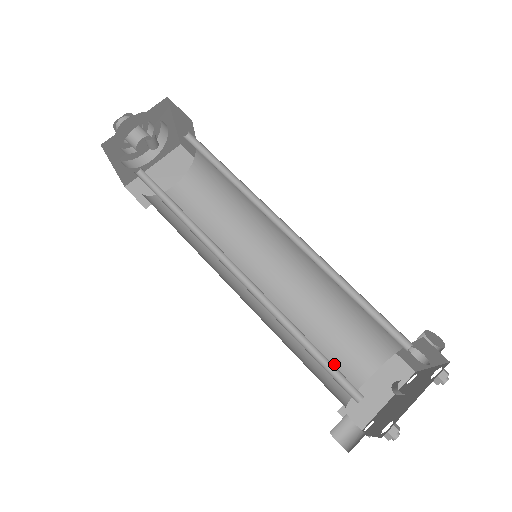
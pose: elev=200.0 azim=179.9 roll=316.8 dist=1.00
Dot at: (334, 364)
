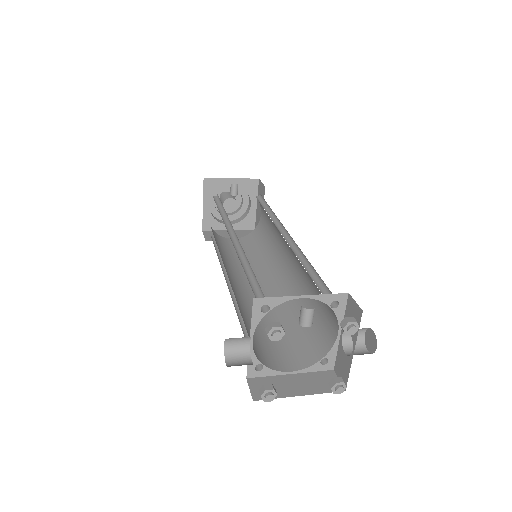
Dot at: (270, 348)
